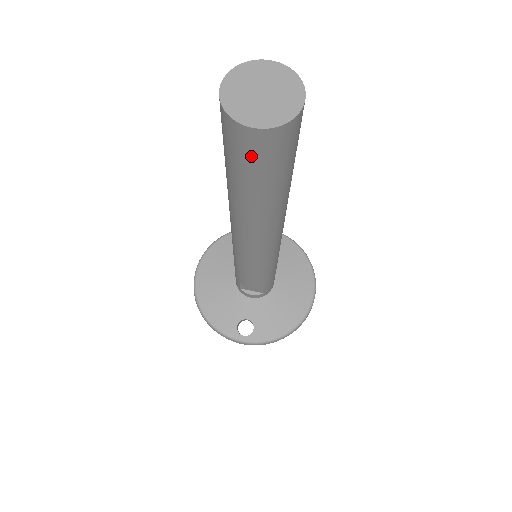
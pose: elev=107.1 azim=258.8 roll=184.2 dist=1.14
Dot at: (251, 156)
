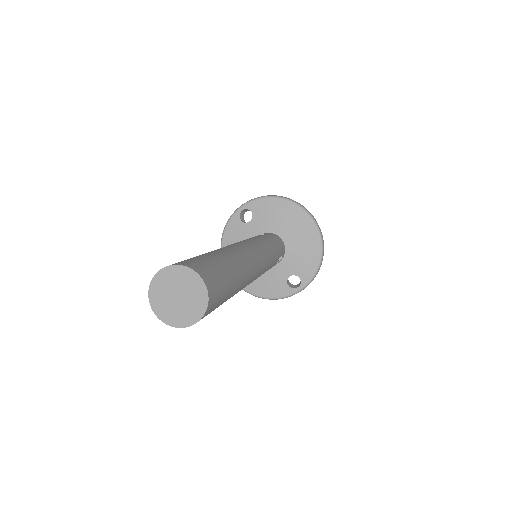
Dot at: occluded
